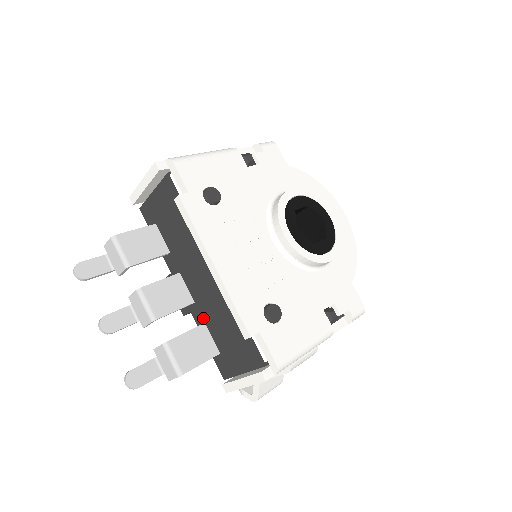
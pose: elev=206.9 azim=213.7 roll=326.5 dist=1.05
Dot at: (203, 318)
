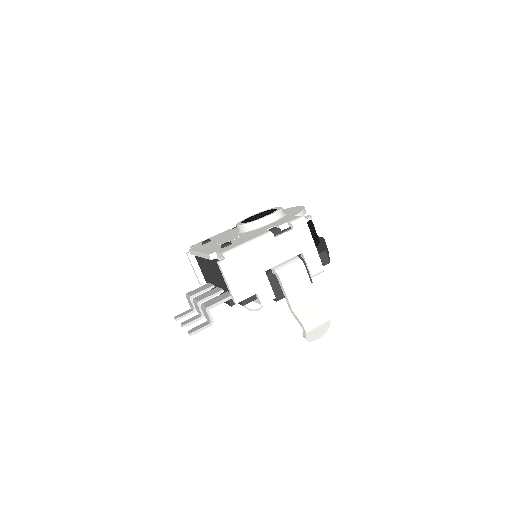
Dot at: (226, 290)
